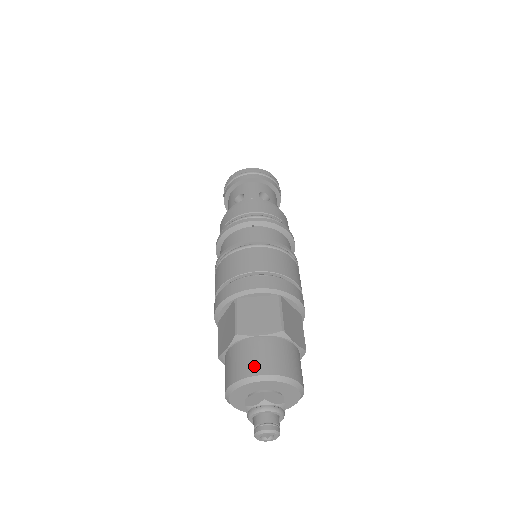
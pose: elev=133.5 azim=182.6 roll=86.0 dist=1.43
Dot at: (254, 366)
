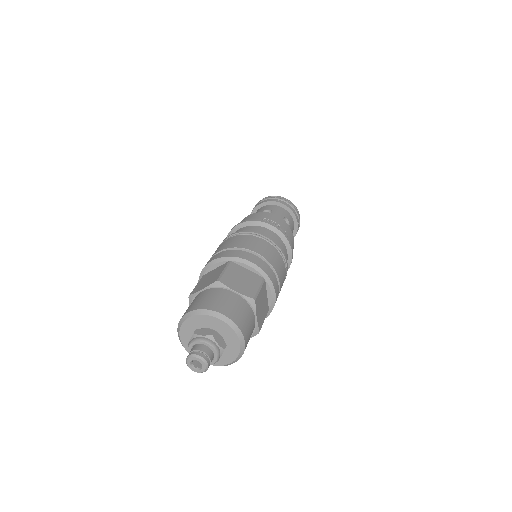
Dot at: (188, 309)
